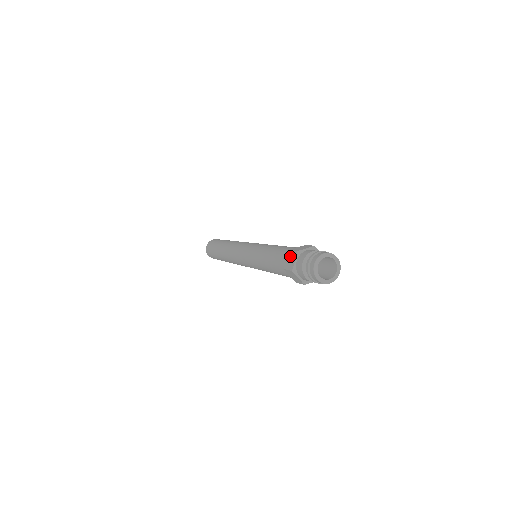
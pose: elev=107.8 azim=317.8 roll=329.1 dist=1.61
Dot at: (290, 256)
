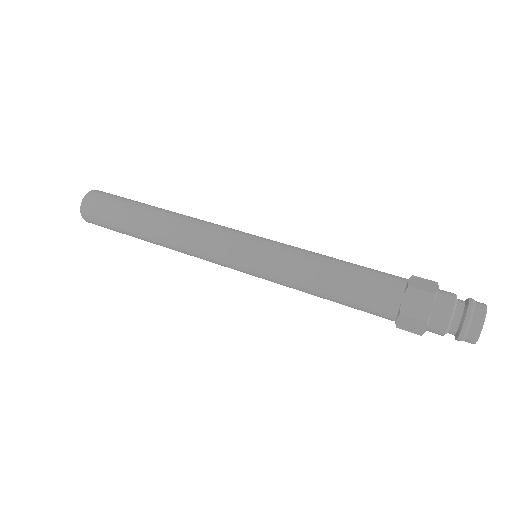
Dot at: (409, 322)
